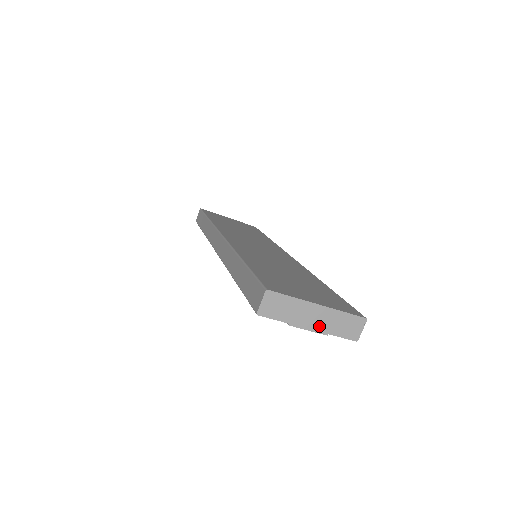
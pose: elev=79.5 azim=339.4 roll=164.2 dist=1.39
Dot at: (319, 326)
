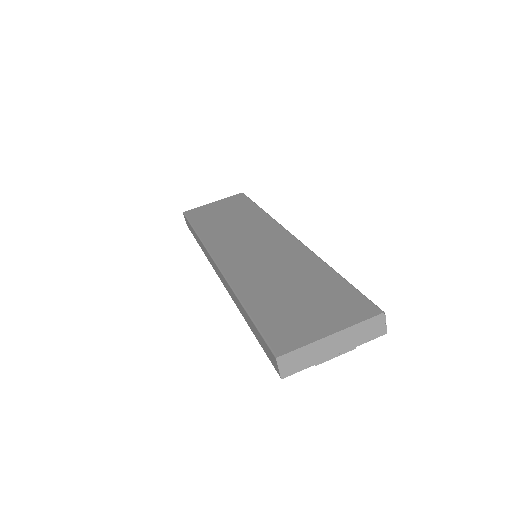
Dot at: (343, 348)
